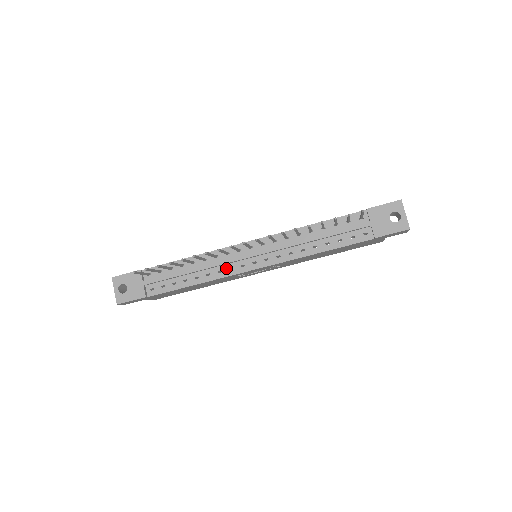
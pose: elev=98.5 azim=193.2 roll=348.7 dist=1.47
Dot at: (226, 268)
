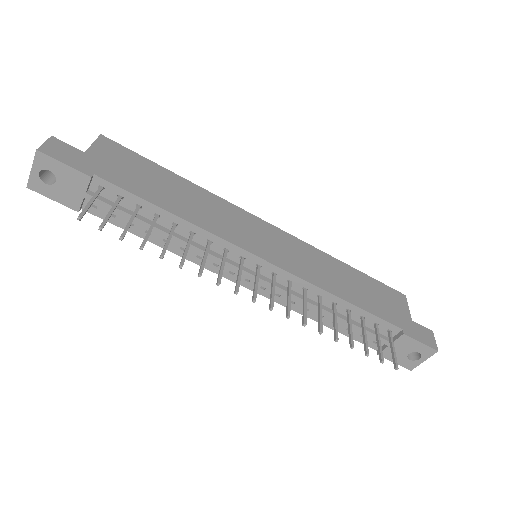
Dot at: (211, 260)
